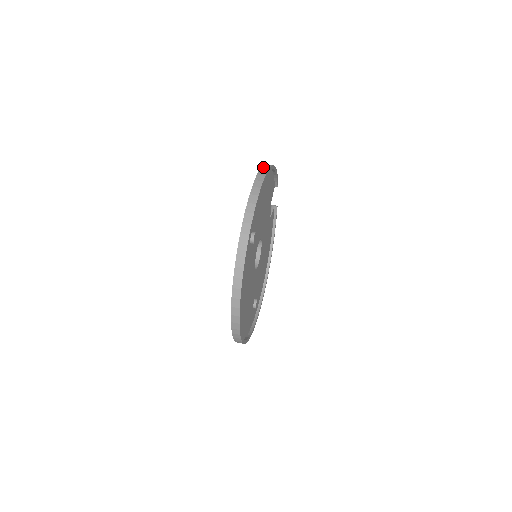
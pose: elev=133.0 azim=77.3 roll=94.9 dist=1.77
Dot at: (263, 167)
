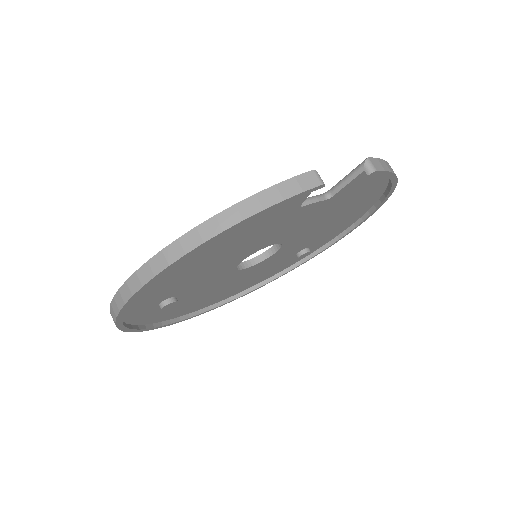
Dot at: (148, 265)
